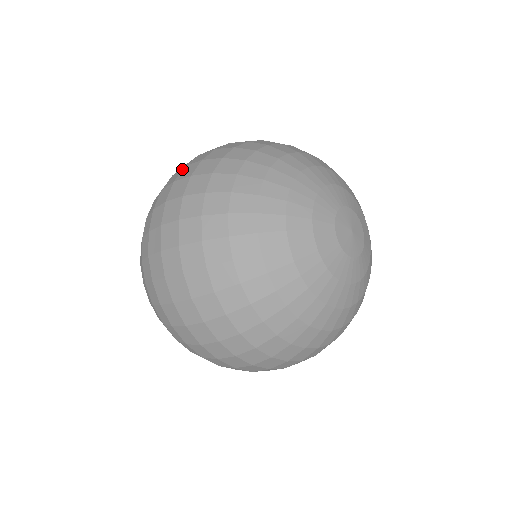
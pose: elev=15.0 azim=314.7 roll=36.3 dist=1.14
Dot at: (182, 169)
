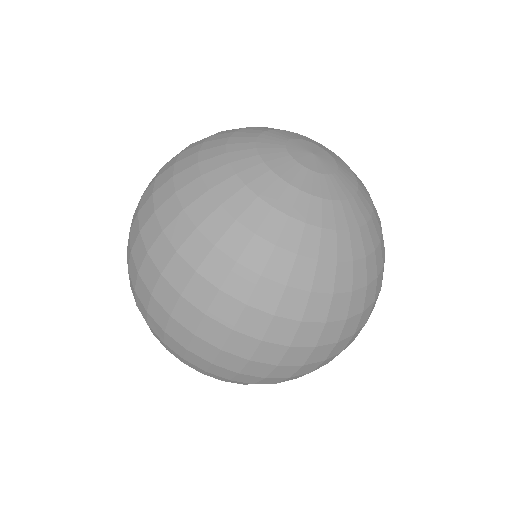
Dot at: occluded
